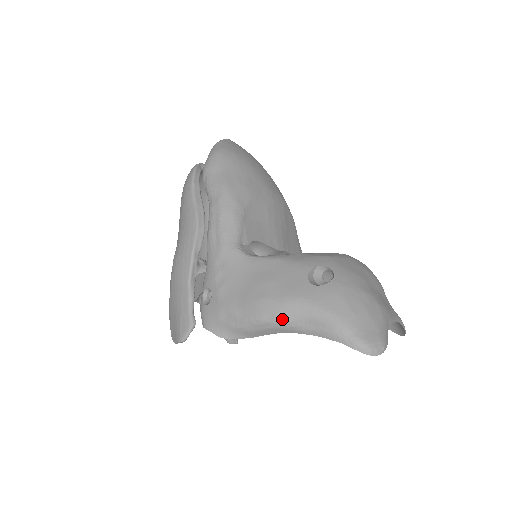
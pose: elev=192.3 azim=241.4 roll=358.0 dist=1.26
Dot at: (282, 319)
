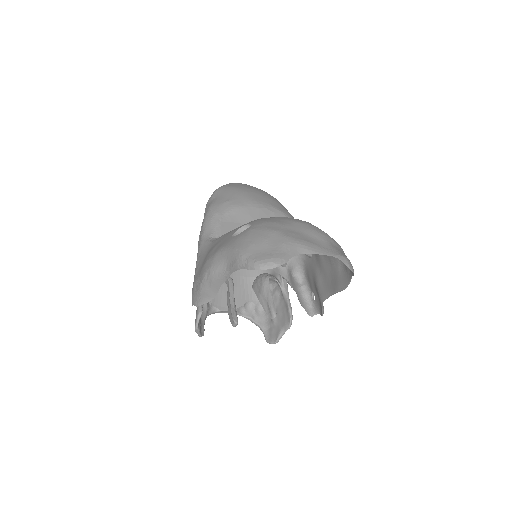
Dot at: (213, 269)
